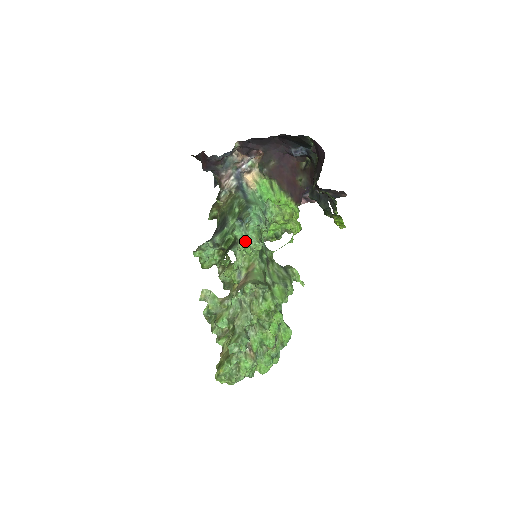
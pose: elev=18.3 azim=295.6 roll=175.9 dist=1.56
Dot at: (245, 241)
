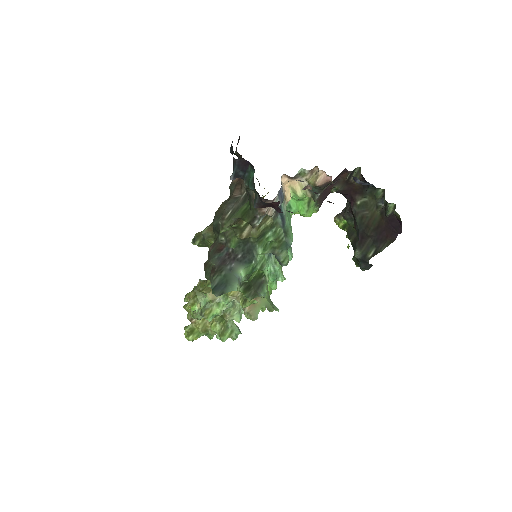
Dot at: (274, 280)
